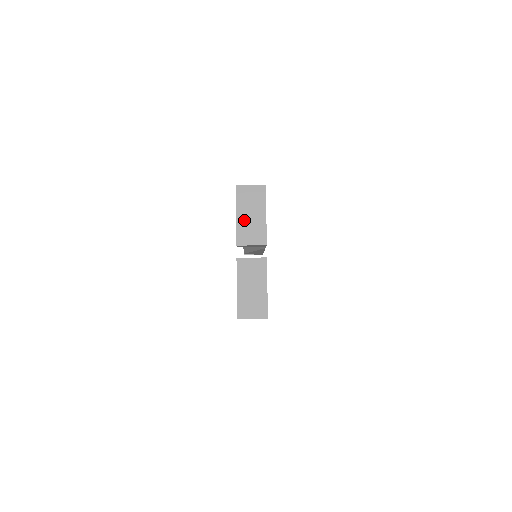
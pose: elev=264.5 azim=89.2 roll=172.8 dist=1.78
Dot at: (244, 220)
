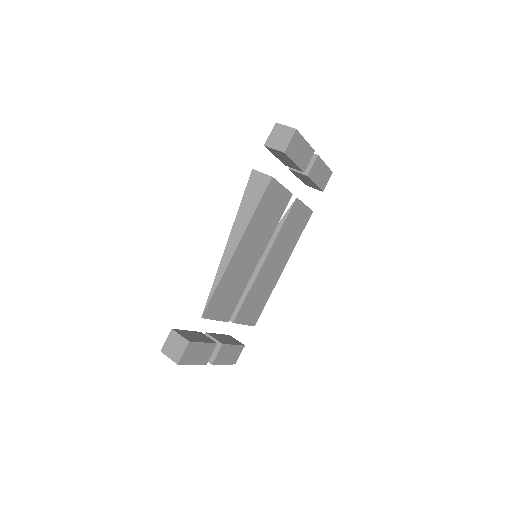
Dot at: occluded
